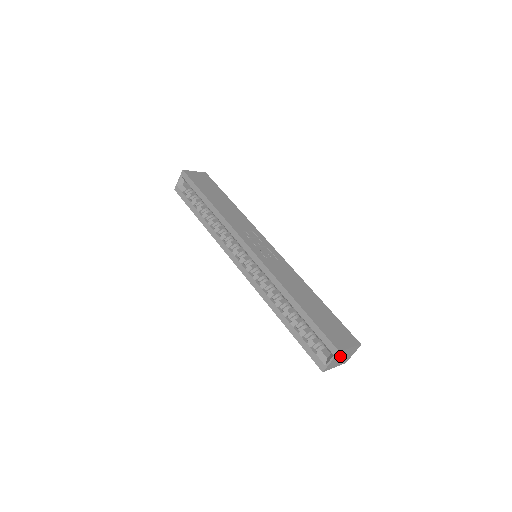
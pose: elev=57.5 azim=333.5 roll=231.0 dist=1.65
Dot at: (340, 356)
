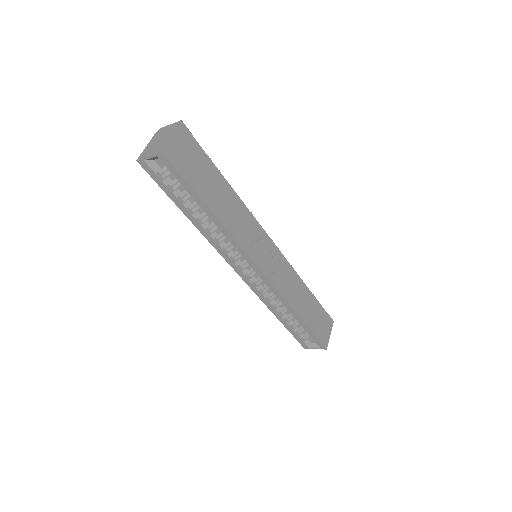
Dot at: occluded
